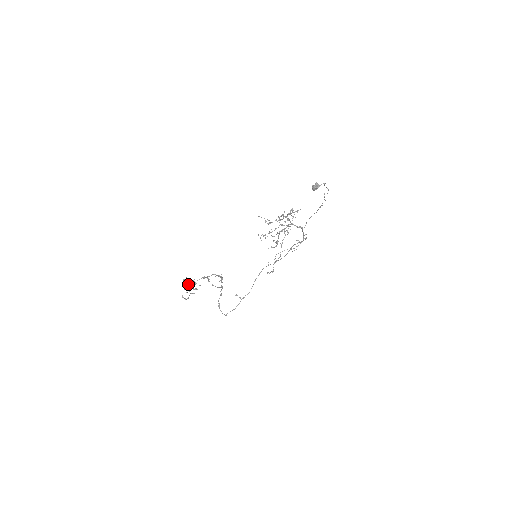
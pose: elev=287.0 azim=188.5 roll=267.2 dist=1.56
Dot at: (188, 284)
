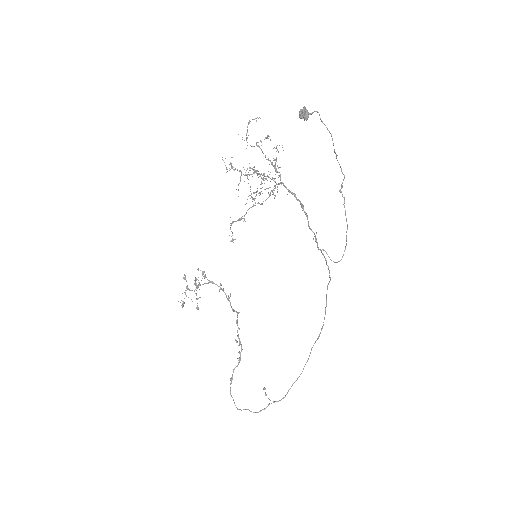
Dot at: (199, 297)
